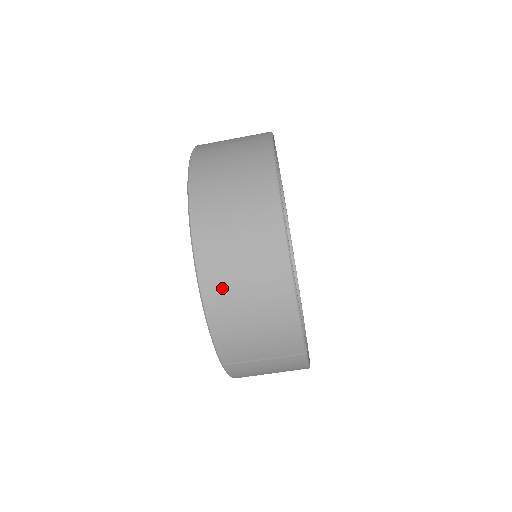
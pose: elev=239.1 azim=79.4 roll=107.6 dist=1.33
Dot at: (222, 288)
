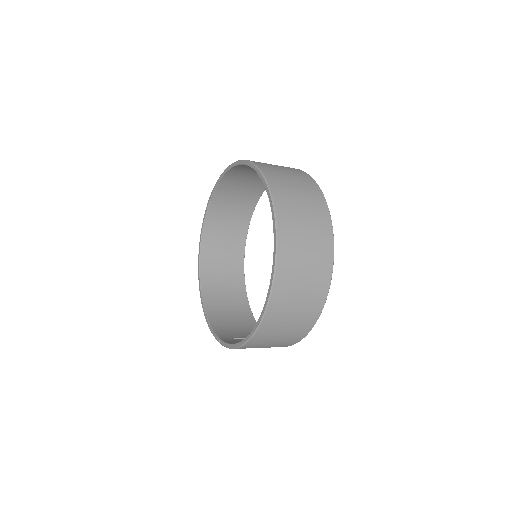
Dot at: (260, 343)
